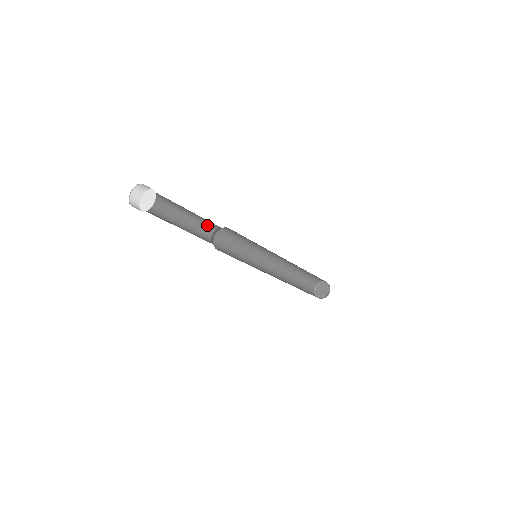
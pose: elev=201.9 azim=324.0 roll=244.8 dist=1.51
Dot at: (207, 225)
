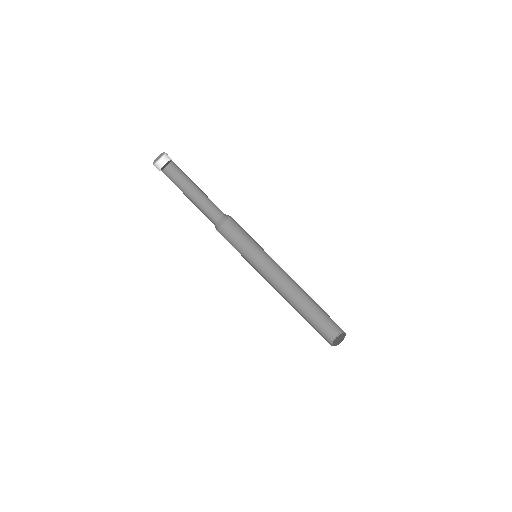
Dot at: (214, 211)
